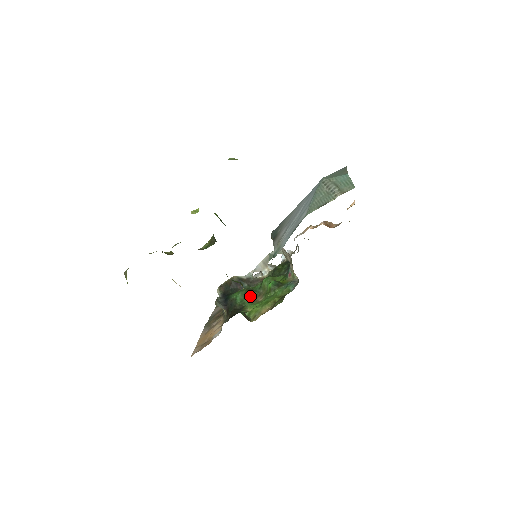
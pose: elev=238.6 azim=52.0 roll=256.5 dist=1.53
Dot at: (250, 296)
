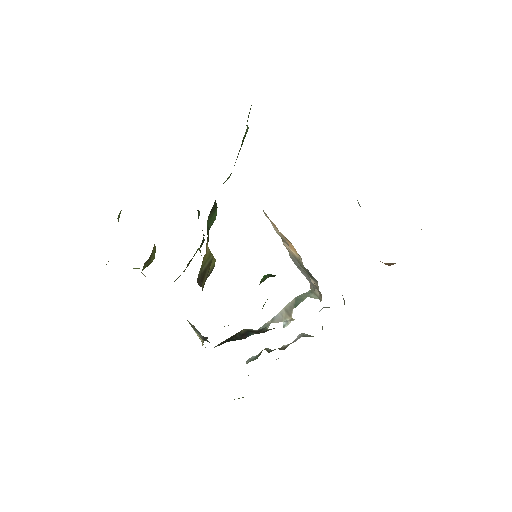
Dot at: occluded
